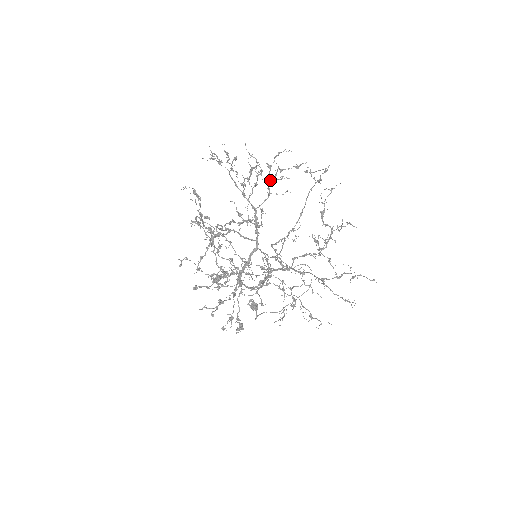
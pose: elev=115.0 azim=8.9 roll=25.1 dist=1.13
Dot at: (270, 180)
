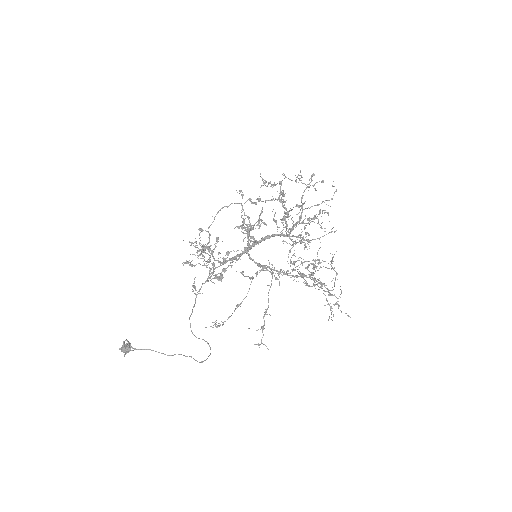
Dot at: occluded
